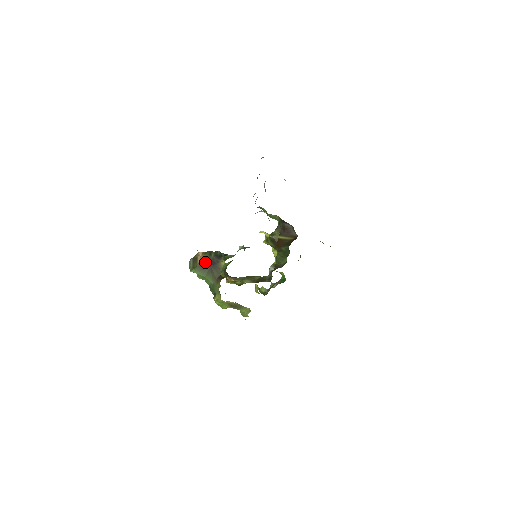
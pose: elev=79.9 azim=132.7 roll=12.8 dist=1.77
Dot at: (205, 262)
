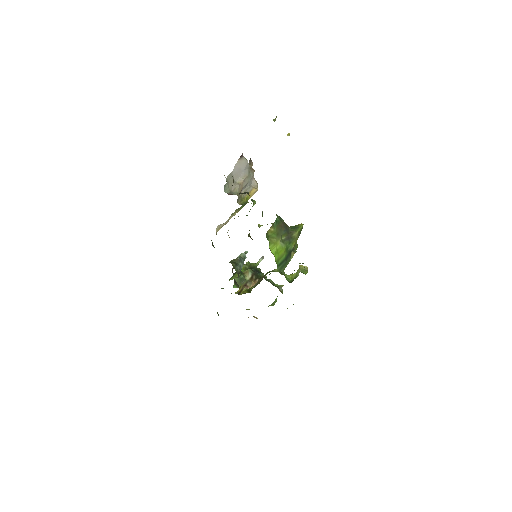
Dot at: occluded
